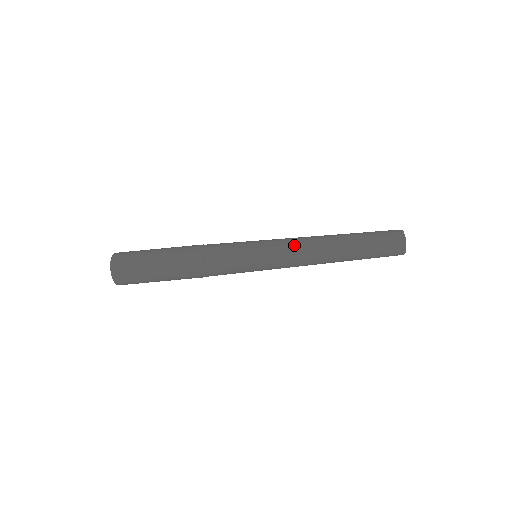
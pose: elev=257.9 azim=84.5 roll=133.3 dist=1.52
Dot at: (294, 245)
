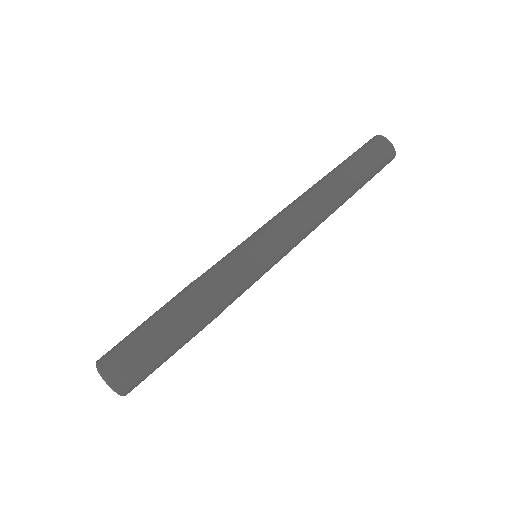
Dot at: (296, 223)
